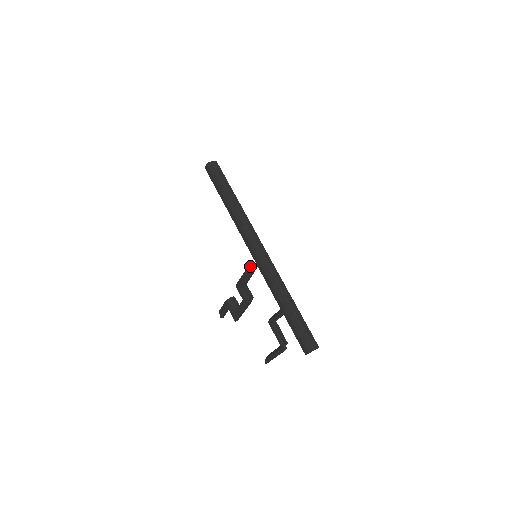
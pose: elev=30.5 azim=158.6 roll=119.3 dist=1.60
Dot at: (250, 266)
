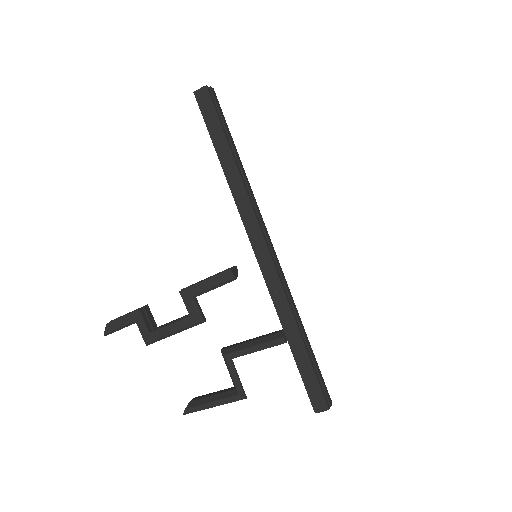
Dot at: (232, 268)
